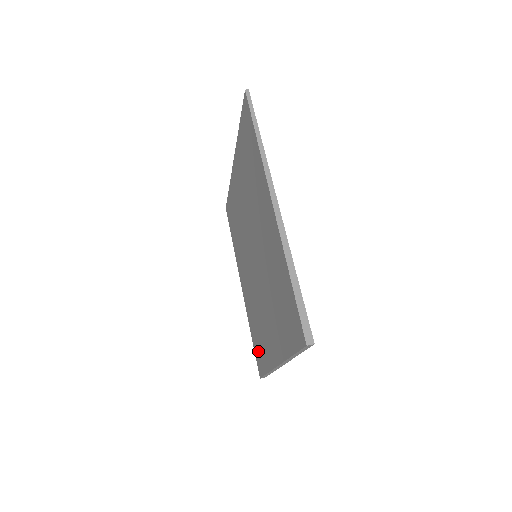
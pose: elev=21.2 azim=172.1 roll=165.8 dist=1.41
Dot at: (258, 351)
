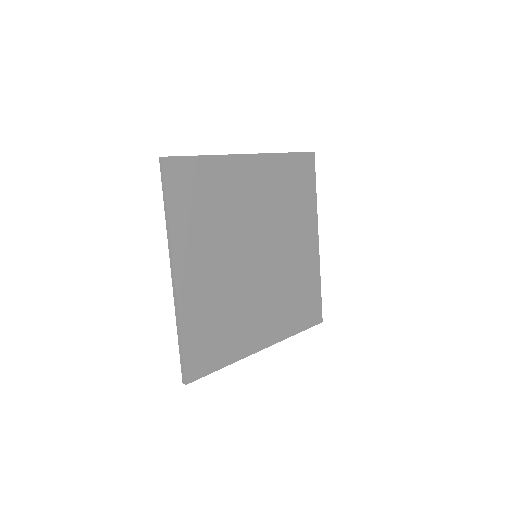
Dot at: occluded
